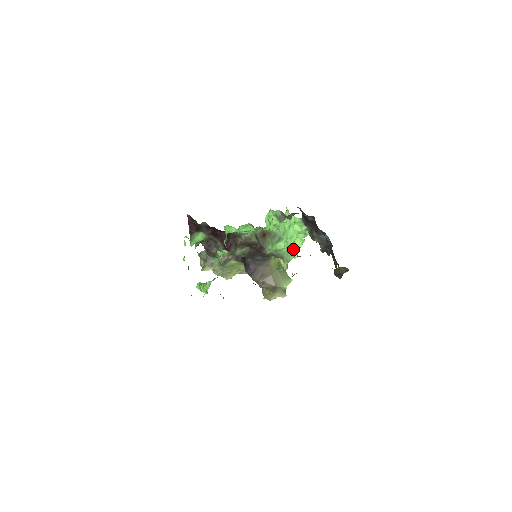
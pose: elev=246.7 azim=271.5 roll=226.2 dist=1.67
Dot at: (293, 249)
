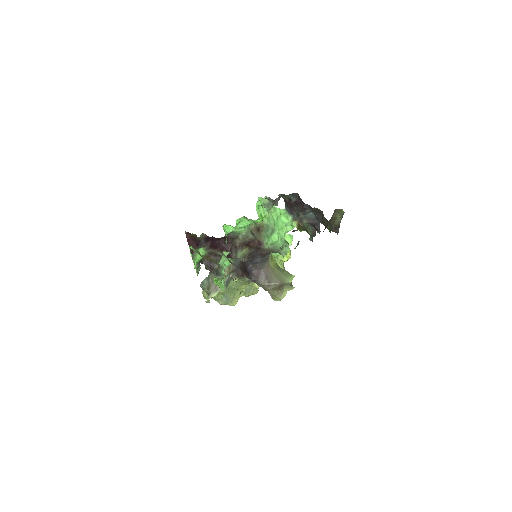
Dot at: (286, 241)
